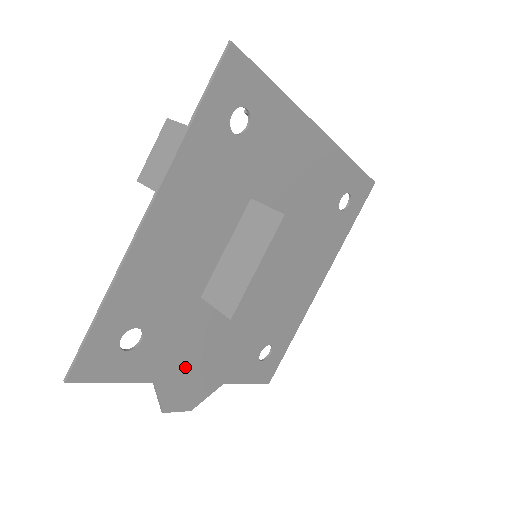
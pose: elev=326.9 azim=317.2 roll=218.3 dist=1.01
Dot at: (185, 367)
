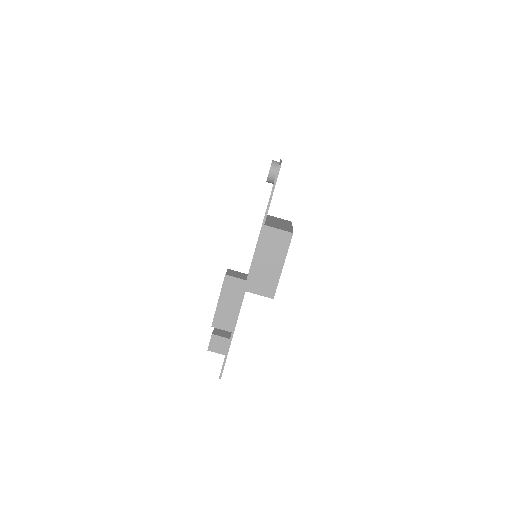
Dot at: occluded
